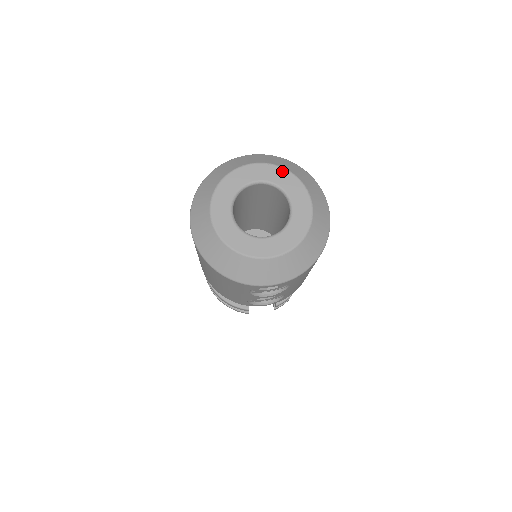
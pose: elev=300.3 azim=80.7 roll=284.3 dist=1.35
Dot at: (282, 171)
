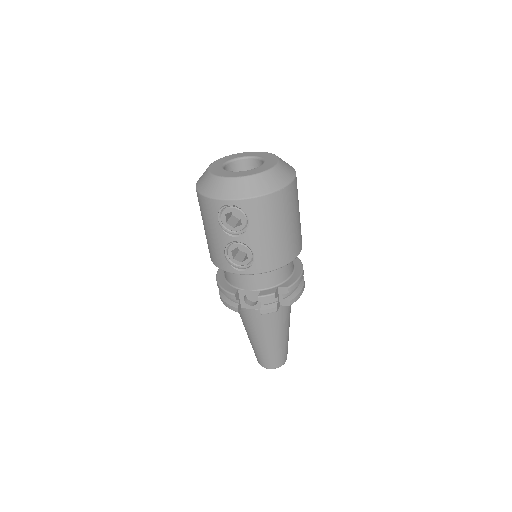
Dot at: (269, 154)
